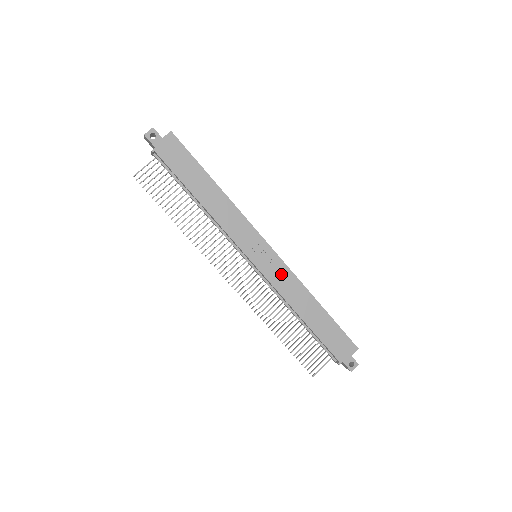
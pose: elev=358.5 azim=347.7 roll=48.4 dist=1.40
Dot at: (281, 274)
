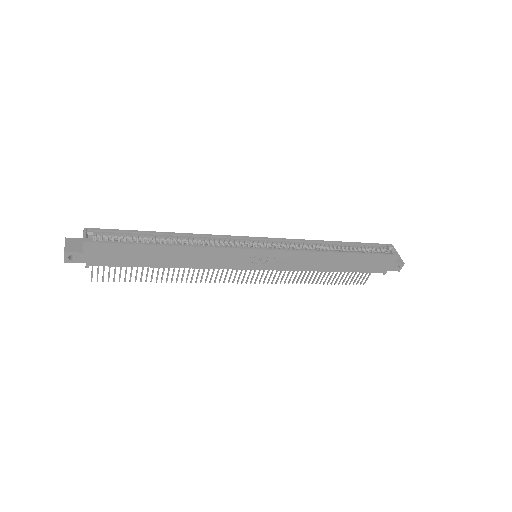
Dot at: (290, 259)
